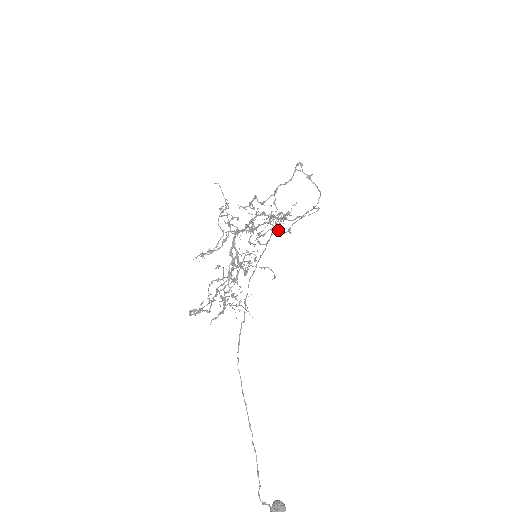
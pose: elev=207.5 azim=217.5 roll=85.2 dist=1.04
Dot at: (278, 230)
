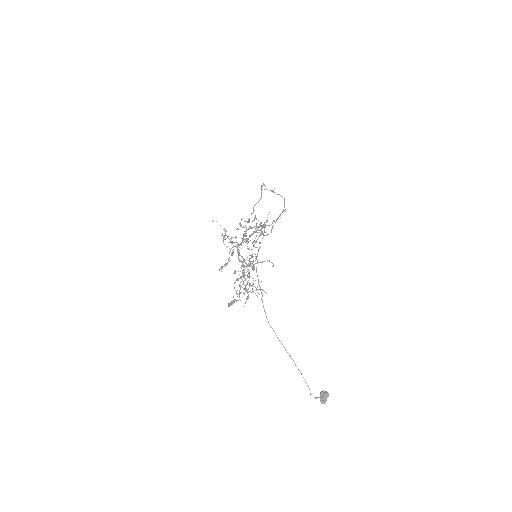
Dot at: occluded
